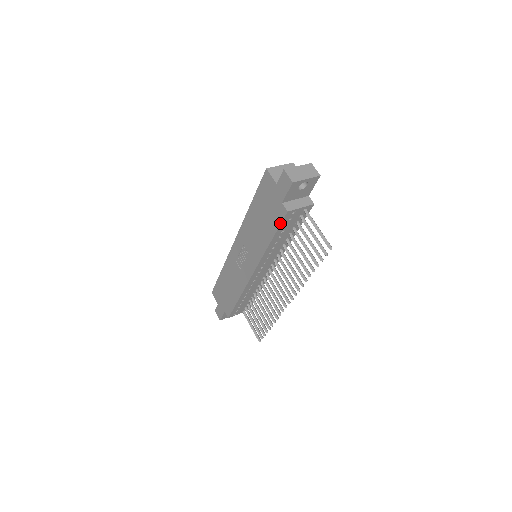
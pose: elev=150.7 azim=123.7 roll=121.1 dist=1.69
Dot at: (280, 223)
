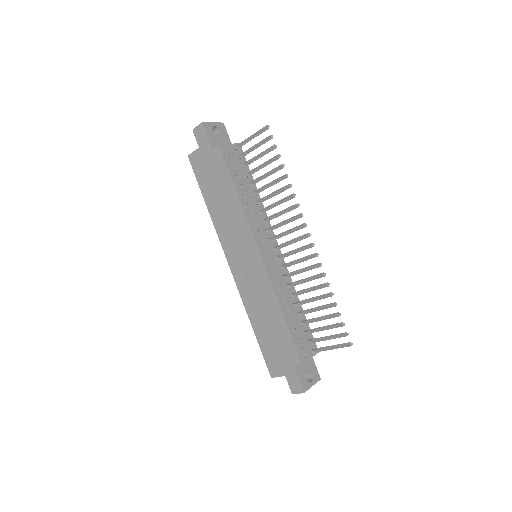
Dot at: (224, 162)
